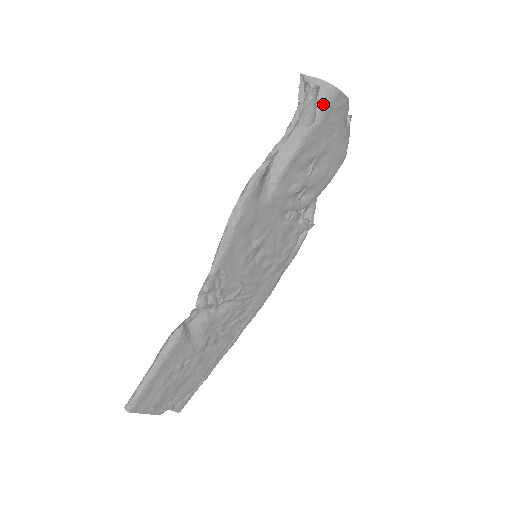
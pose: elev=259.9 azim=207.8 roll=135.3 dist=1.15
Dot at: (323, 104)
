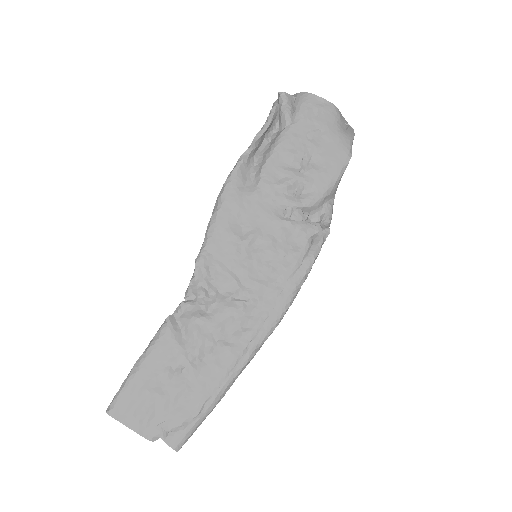
Dot at: (299, 107)
